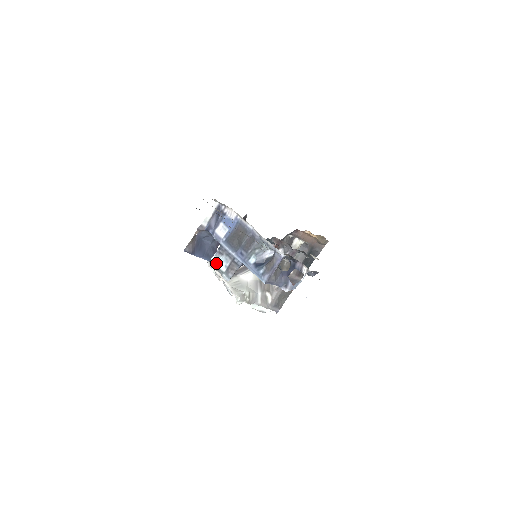
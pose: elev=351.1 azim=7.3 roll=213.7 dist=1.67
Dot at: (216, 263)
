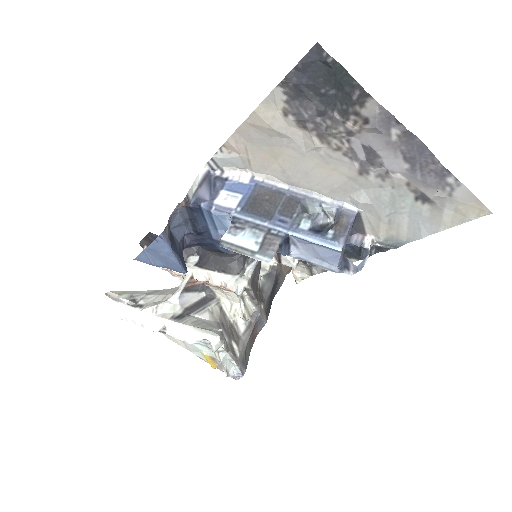
Dot at: (235, 242)
